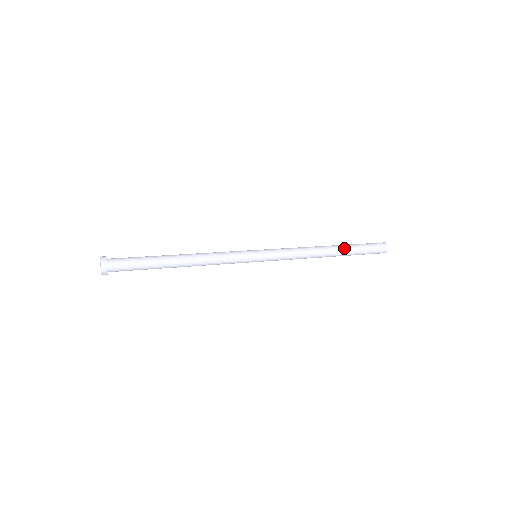
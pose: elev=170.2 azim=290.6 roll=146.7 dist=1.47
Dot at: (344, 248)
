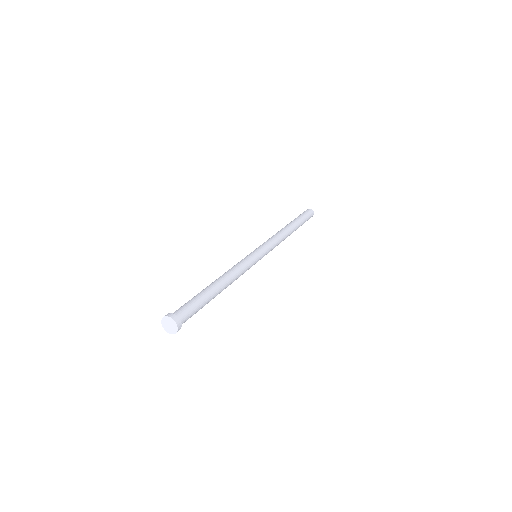
Dot at: (297, 228)
